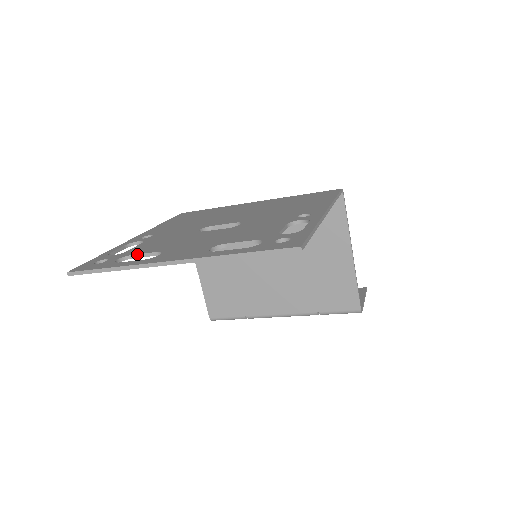
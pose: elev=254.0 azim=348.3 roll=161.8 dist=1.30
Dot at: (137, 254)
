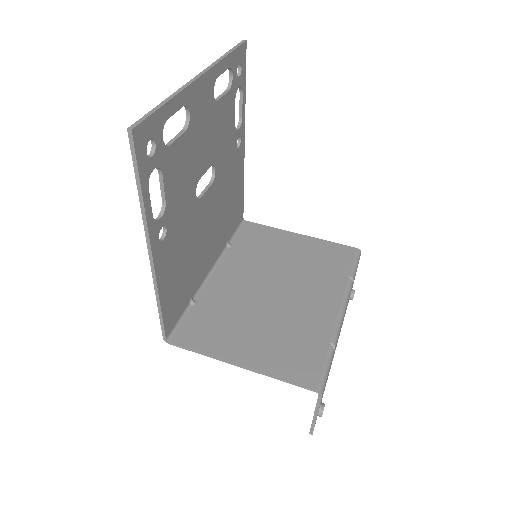
Dot at: (169, 141)
